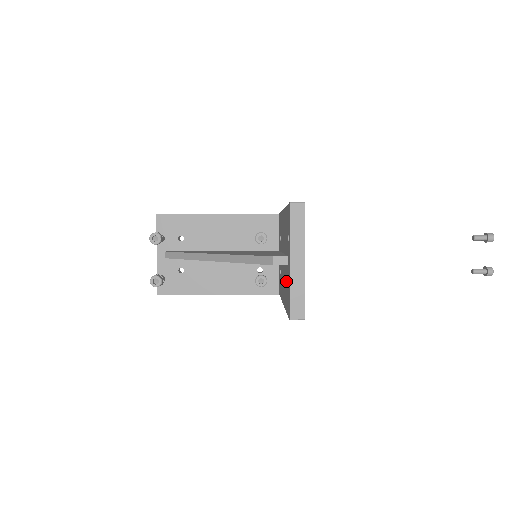
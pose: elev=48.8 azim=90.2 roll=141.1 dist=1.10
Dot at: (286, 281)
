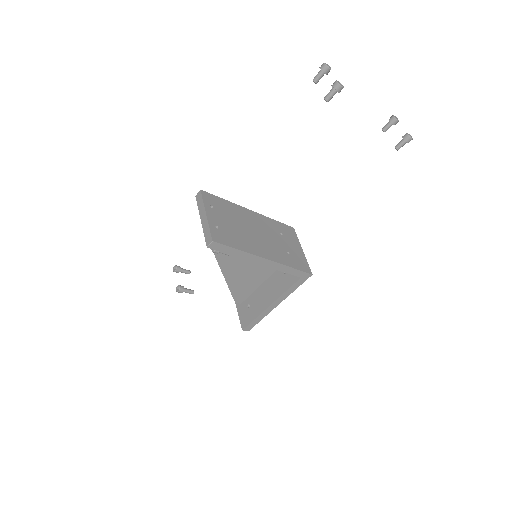
Dot at: occluded
